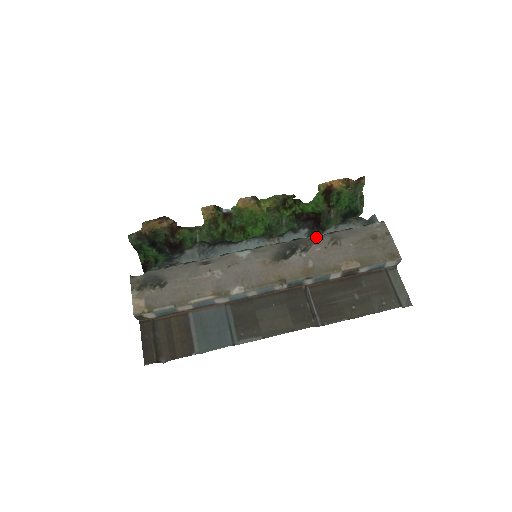
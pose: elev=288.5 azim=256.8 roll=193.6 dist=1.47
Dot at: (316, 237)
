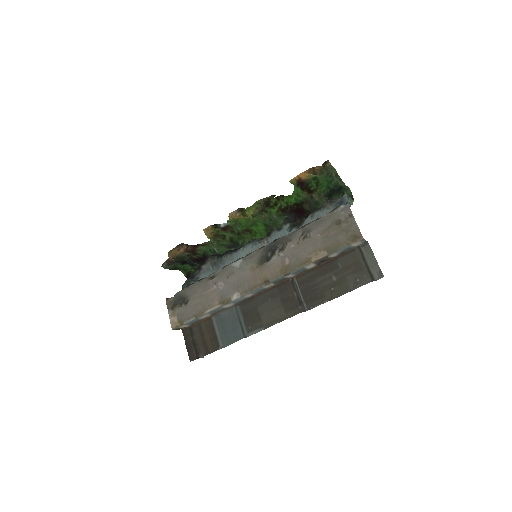
Dot at: (290, 234)
